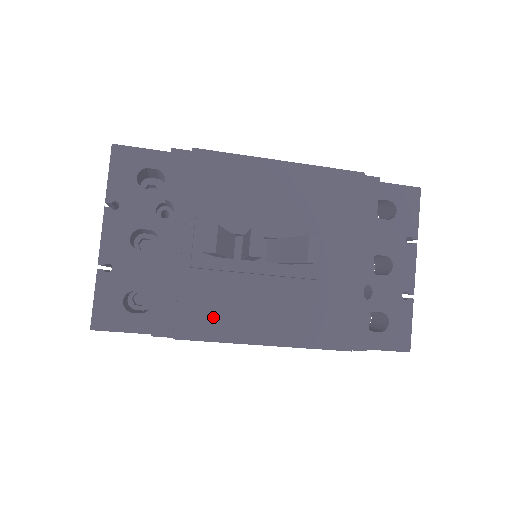
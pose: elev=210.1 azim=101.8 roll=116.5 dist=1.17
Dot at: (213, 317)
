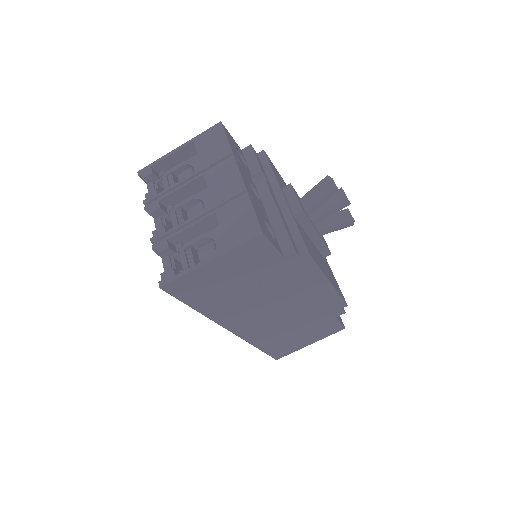
Dot at: (312, 252)
